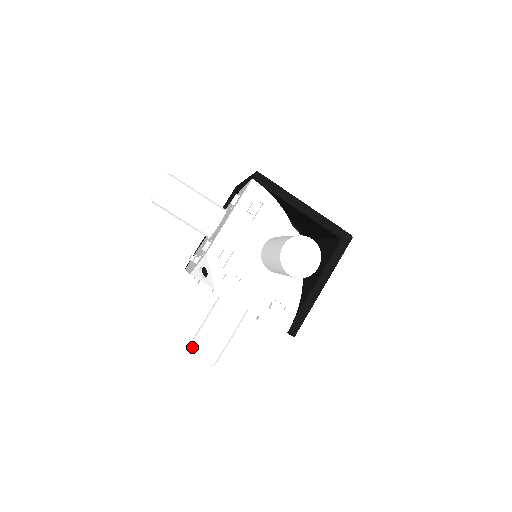
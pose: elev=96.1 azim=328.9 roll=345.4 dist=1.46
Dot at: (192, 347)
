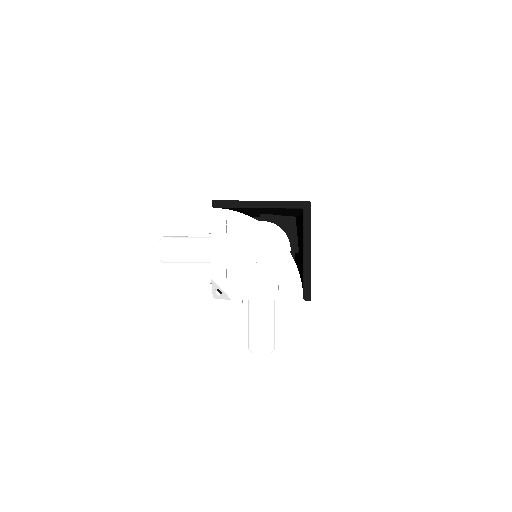
Dot at: (164, 256)
